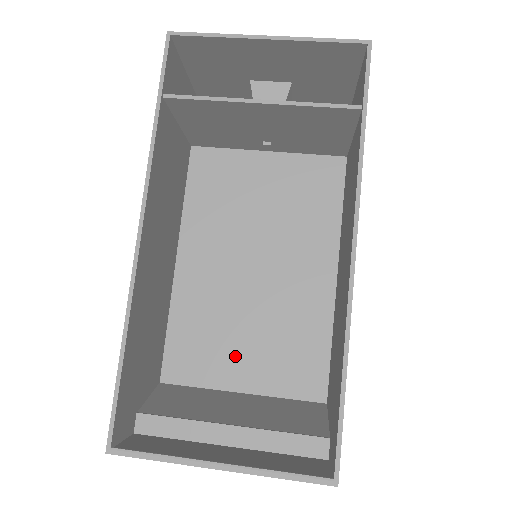
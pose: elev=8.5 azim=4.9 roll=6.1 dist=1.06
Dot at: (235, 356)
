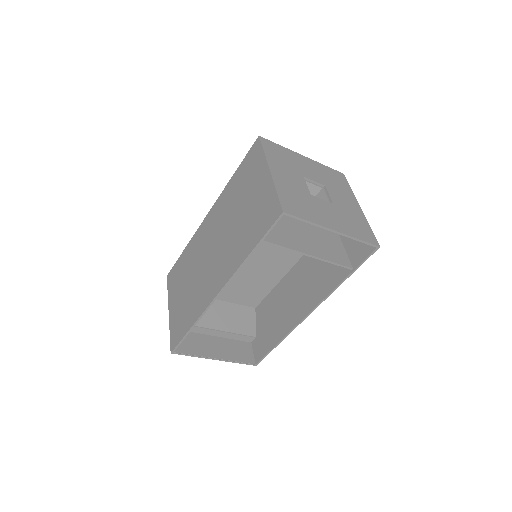
Dot at: occluded
